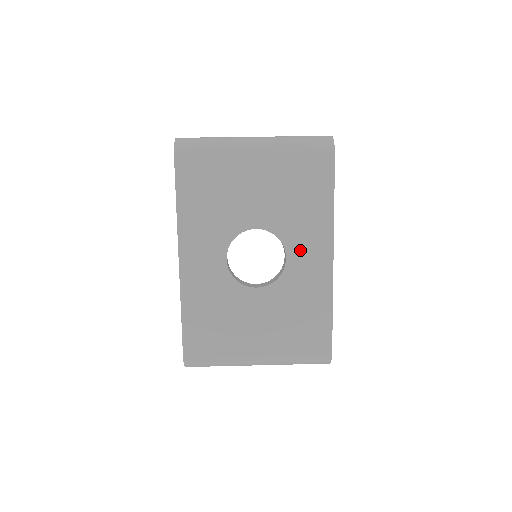
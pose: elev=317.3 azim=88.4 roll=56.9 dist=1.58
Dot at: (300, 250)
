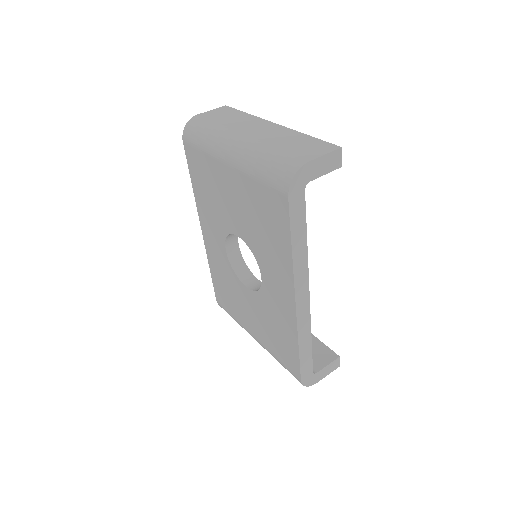
Dot at: (270, 278)
